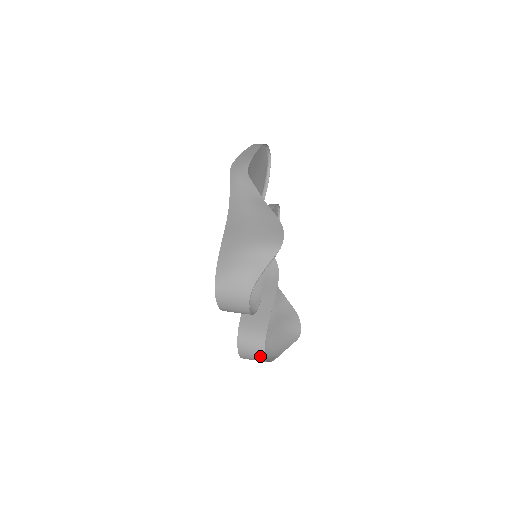
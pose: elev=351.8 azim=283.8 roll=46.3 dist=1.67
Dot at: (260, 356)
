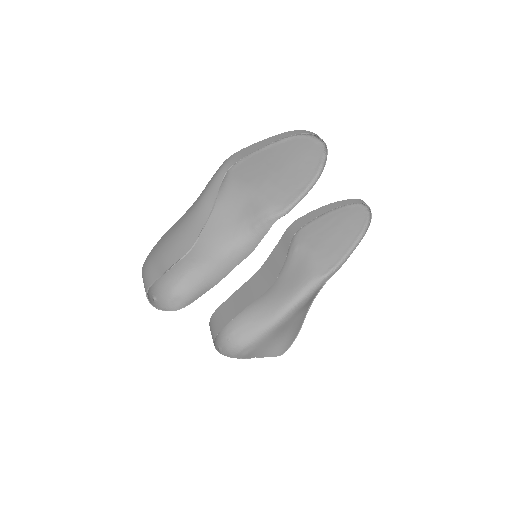
Dot at: (216, 347)
